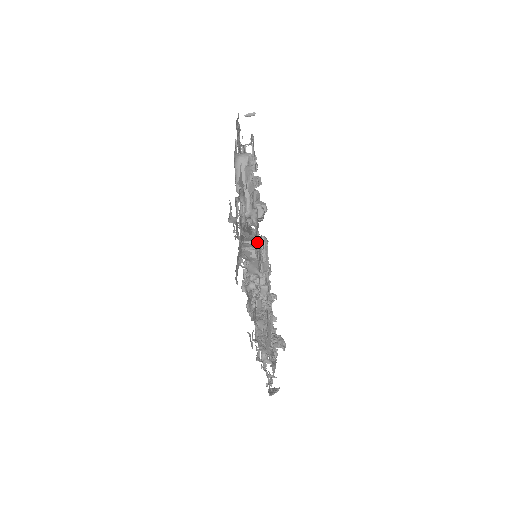
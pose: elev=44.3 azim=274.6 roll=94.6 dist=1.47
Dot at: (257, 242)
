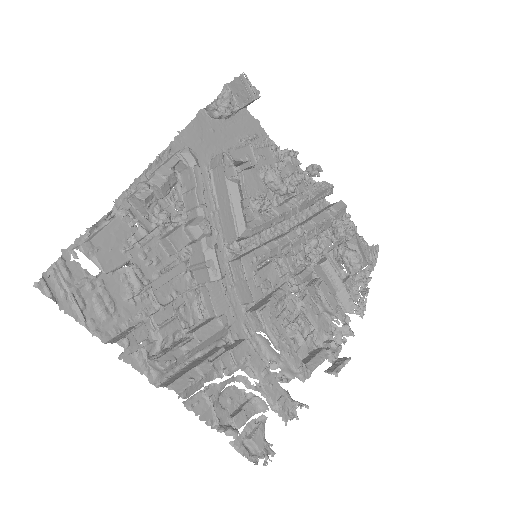
Dot at: (280, 408)
